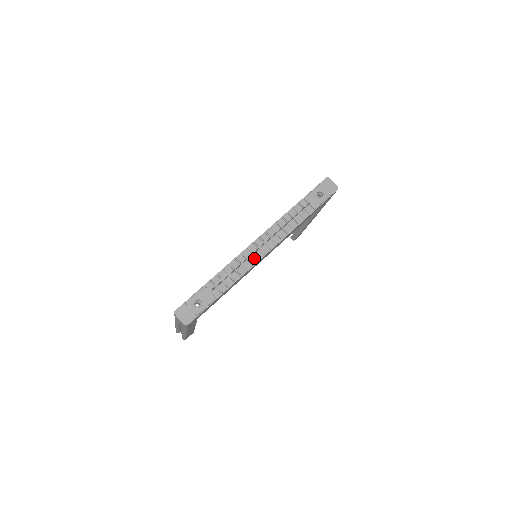
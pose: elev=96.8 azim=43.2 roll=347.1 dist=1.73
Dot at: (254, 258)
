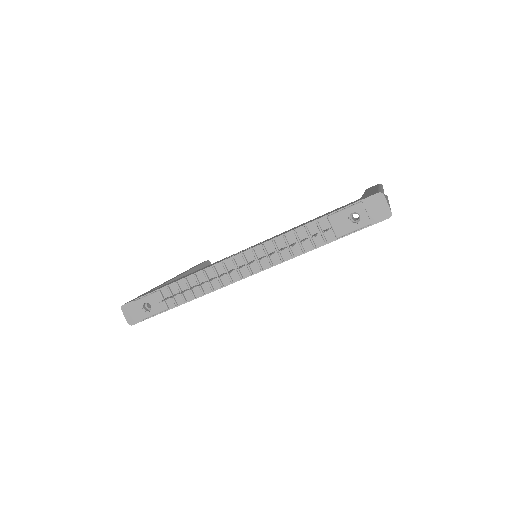
Dot at: (227, 278)
